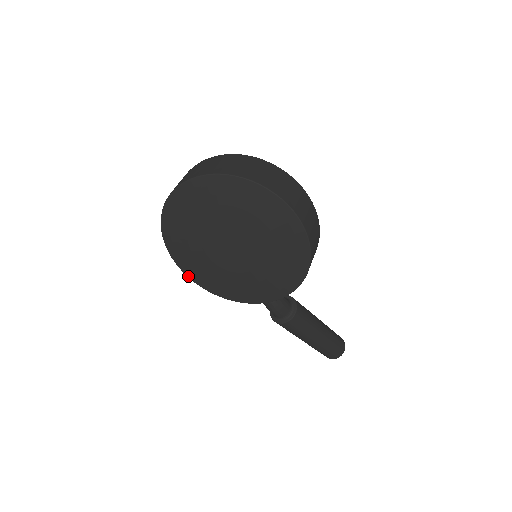
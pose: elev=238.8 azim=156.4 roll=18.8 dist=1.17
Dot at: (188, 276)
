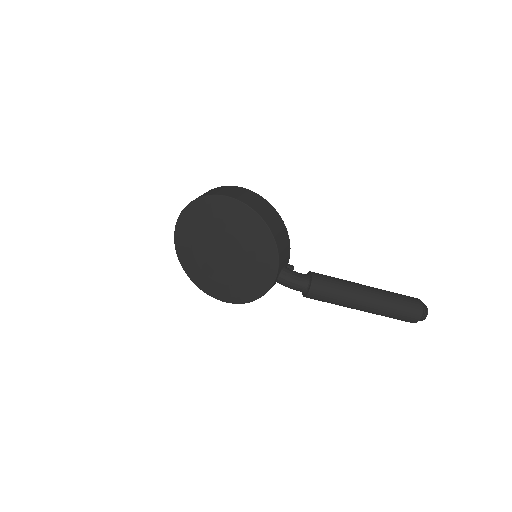
Dot at: (226, 302)
